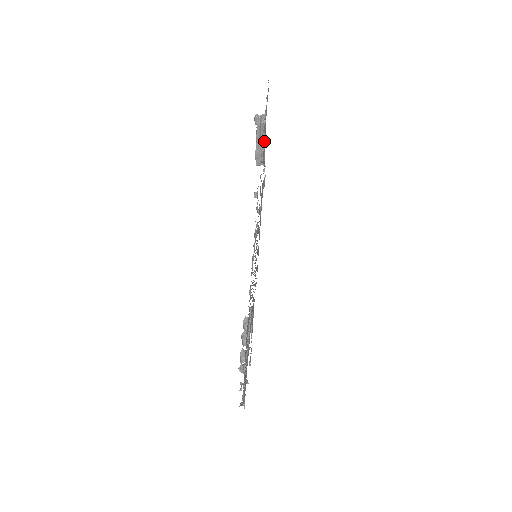
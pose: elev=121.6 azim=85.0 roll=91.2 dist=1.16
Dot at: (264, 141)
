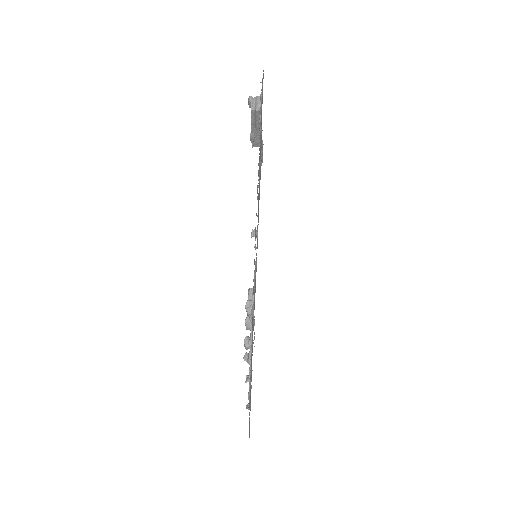
Dot at: occluded
